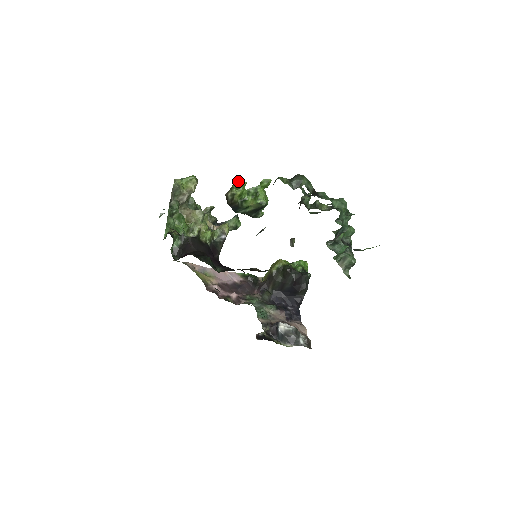
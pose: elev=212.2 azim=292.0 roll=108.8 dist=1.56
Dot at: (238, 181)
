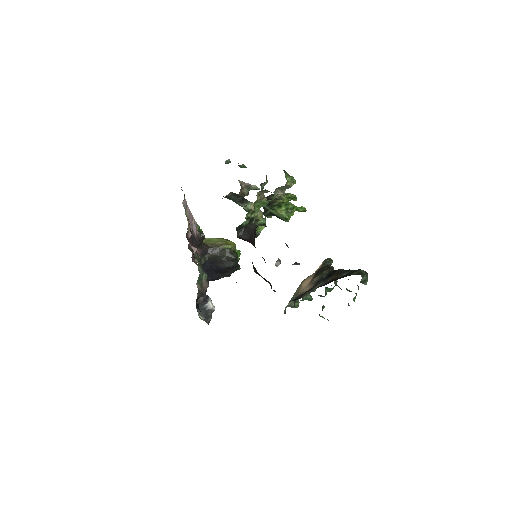
Dot at: (295, 195)
